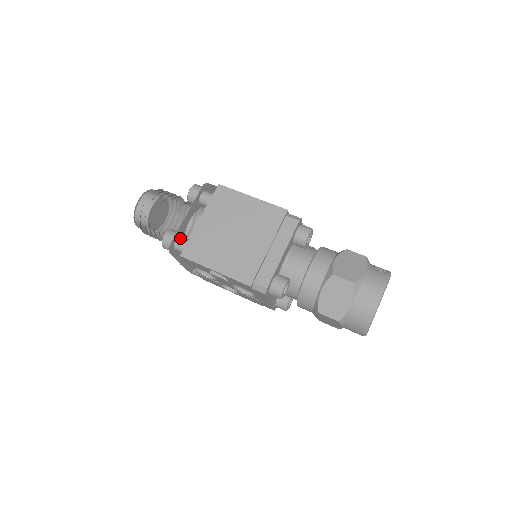
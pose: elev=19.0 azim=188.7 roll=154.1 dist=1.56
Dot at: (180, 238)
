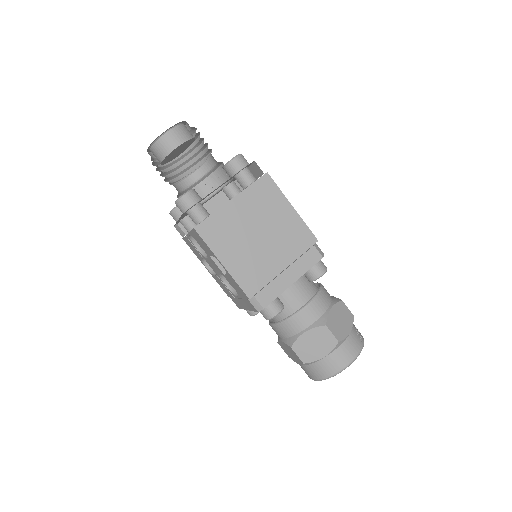
Dot at: (200, 205)
